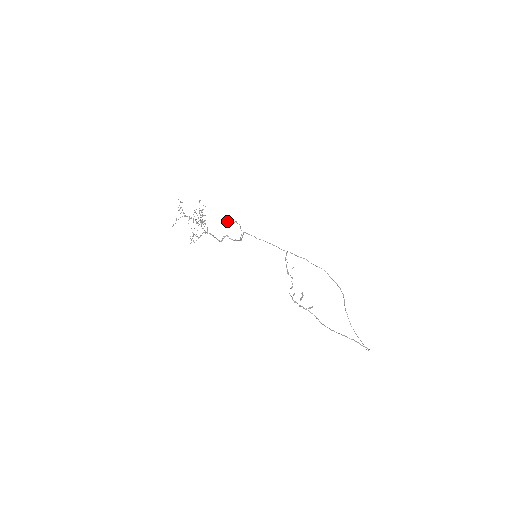
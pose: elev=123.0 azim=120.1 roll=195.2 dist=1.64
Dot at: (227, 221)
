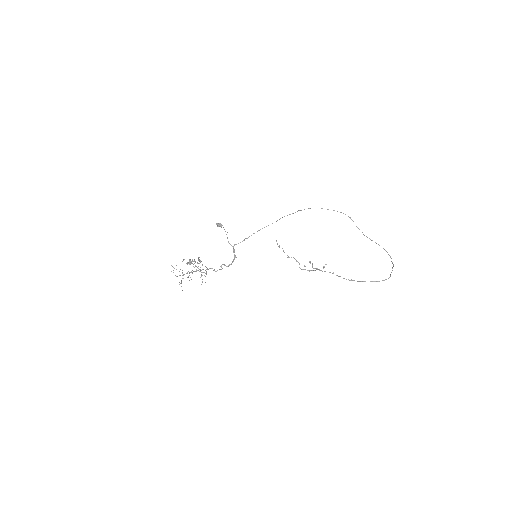
Dot at: (218, 223)
